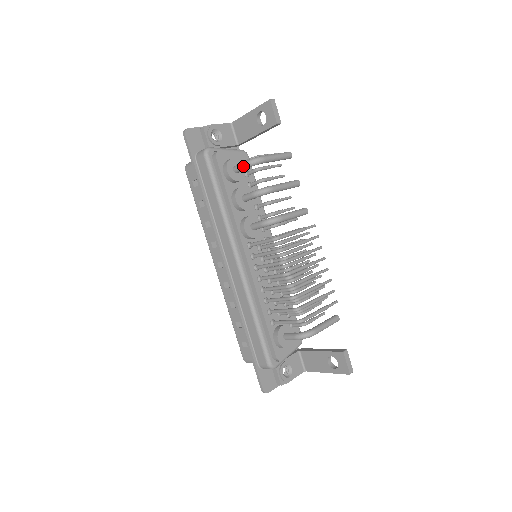
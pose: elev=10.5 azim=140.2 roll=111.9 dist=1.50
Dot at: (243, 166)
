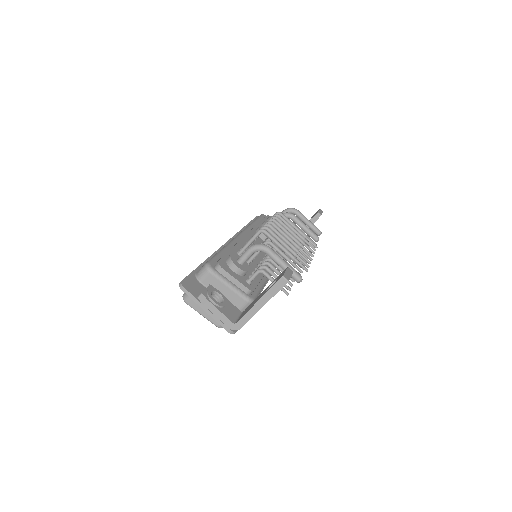
Dot at: (282, 212)
